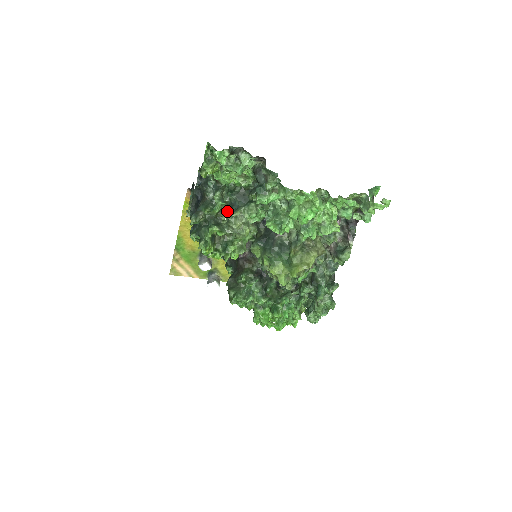
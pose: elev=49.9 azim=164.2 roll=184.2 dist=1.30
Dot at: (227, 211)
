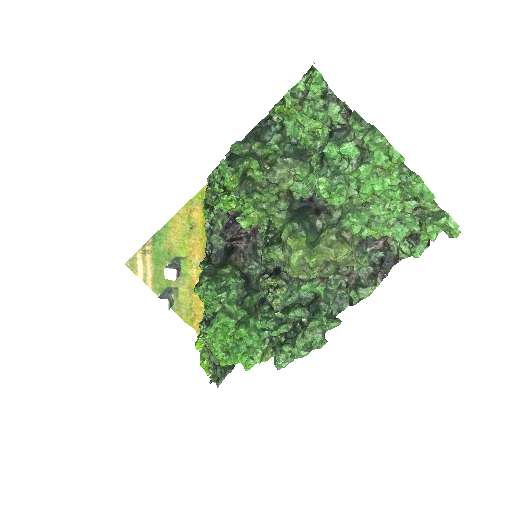
Dot at: occluded
